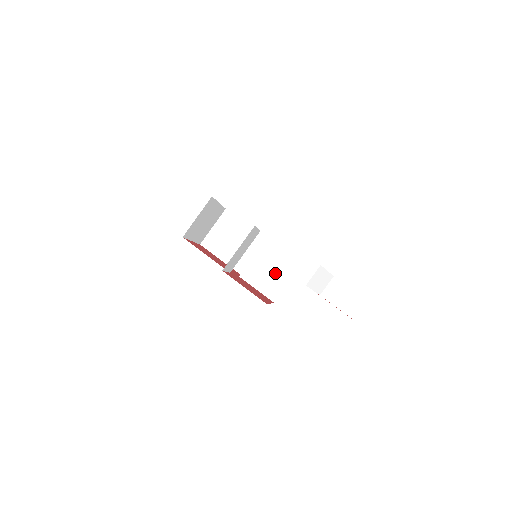
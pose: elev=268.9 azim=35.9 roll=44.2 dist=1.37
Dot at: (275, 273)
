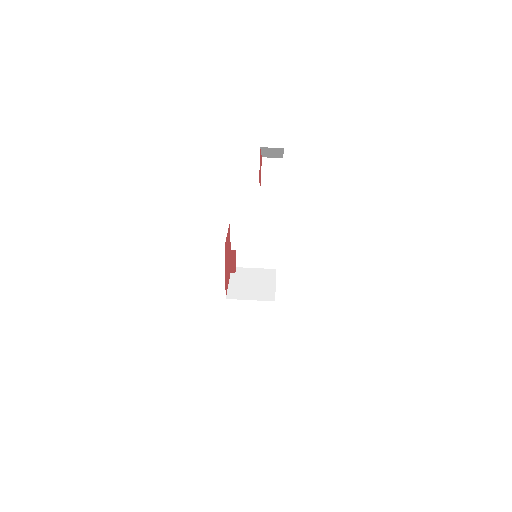
Dot at: (251, 290)
